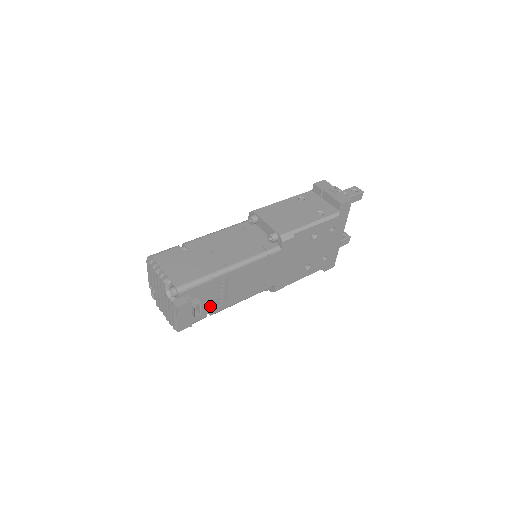
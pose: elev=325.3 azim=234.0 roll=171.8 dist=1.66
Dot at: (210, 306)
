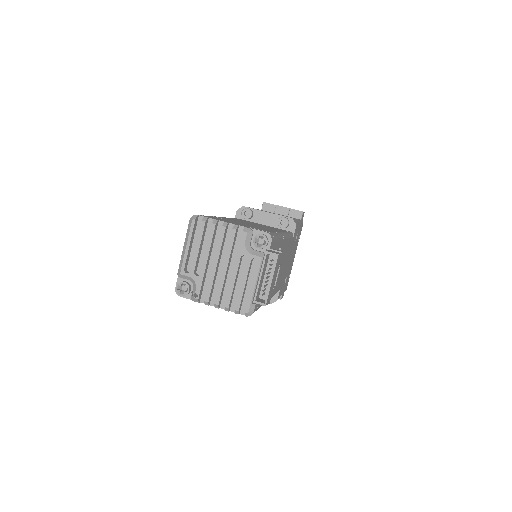
Dot at: occluded
